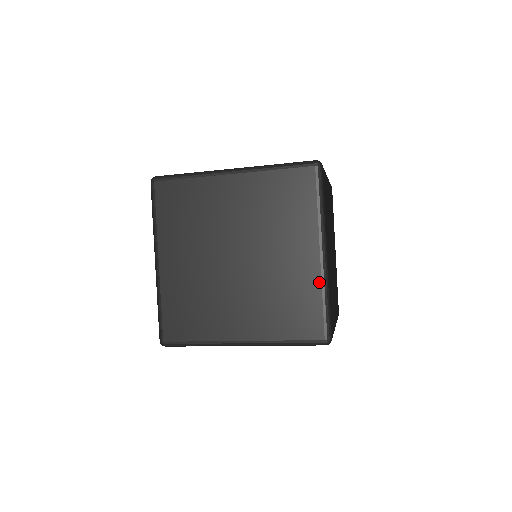
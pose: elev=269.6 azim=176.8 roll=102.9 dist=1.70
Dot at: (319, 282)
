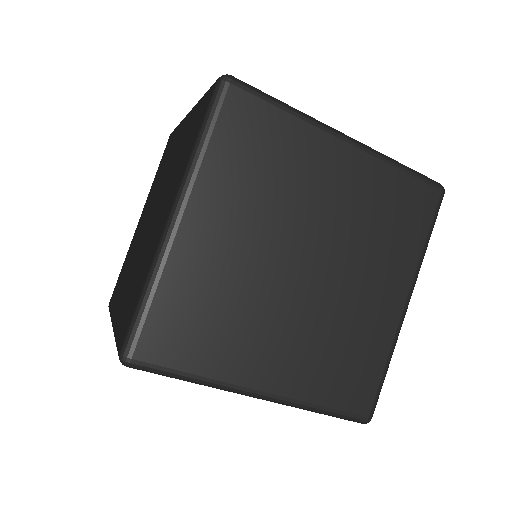
Dot at: (391, 340)
